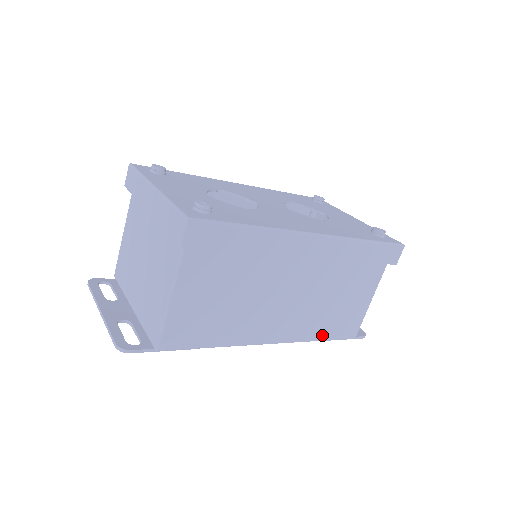
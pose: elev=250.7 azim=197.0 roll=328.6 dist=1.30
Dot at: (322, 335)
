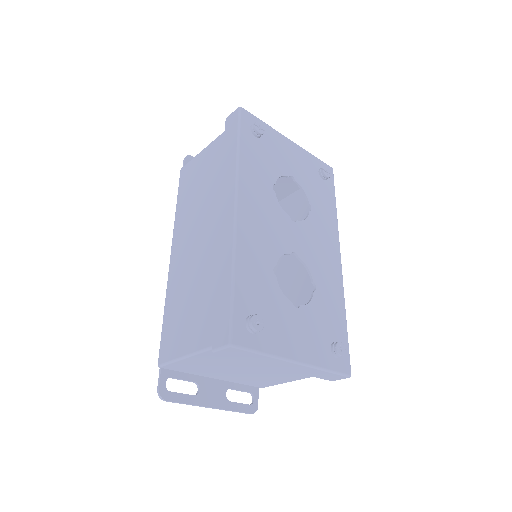
Dot at: occluded
